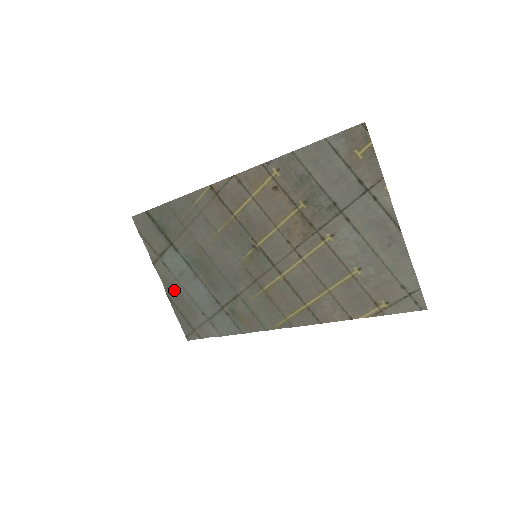
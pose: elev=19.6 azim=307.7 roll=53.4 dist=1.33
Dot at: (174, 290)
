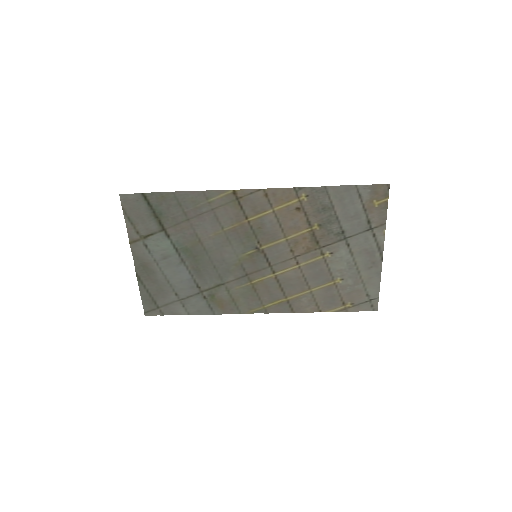
Dot at: (146, 270)
